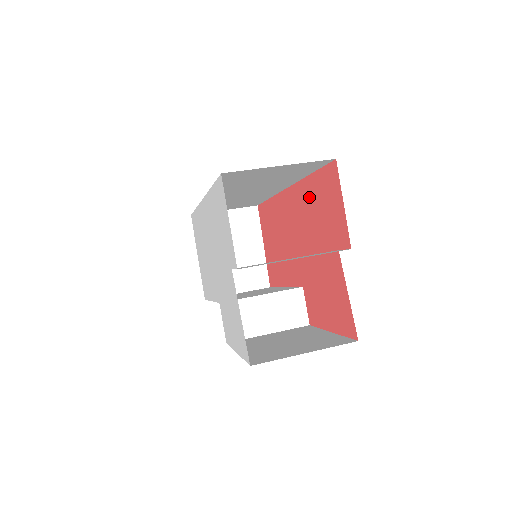
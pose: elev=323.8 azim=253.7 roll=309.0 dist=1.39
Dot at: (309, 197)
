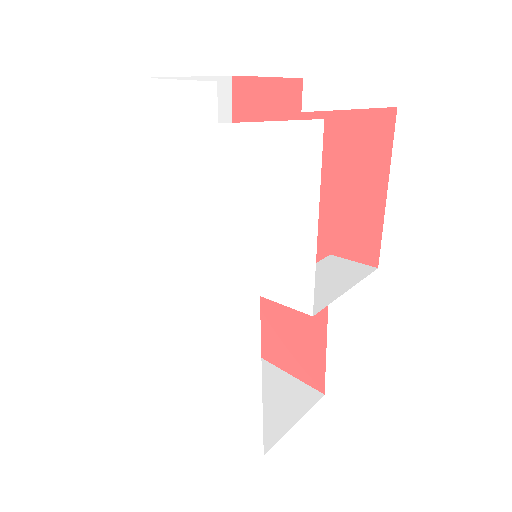
Dot at: occluded
